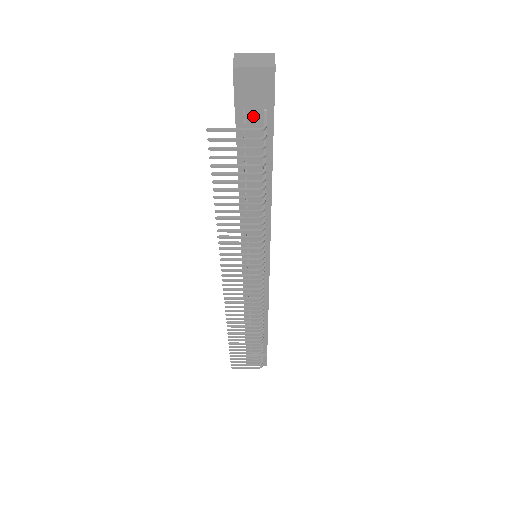
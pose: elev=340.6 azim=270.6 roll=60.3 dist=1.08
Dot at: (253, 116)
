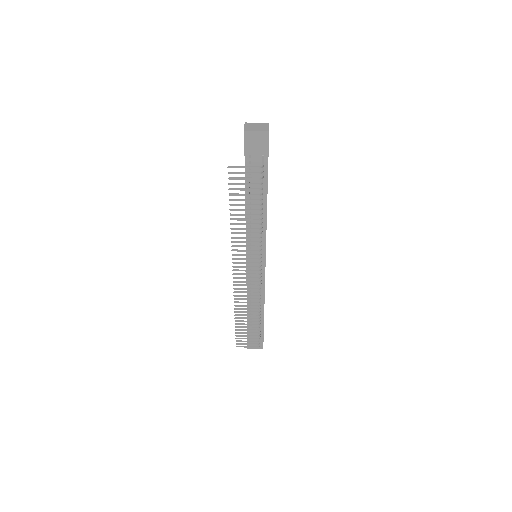
Dot at: (256, 159)
